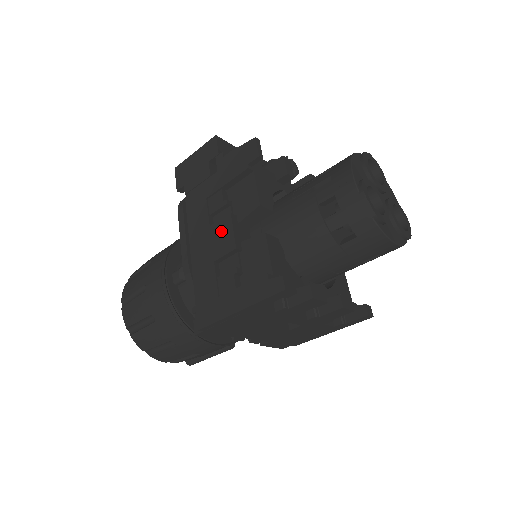
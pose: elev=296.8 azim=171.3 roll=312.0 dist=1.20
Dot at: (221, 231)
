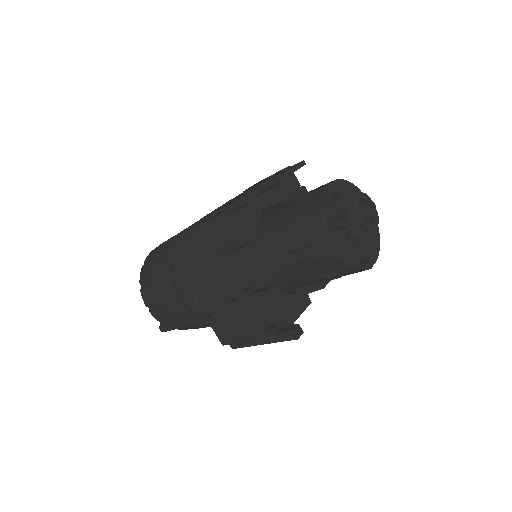
Dot at: (236, 199)
